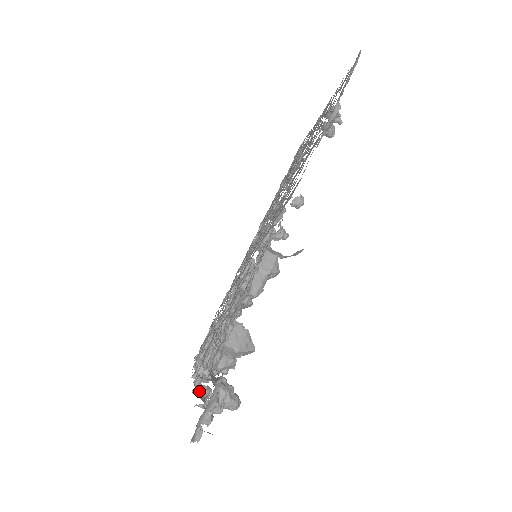
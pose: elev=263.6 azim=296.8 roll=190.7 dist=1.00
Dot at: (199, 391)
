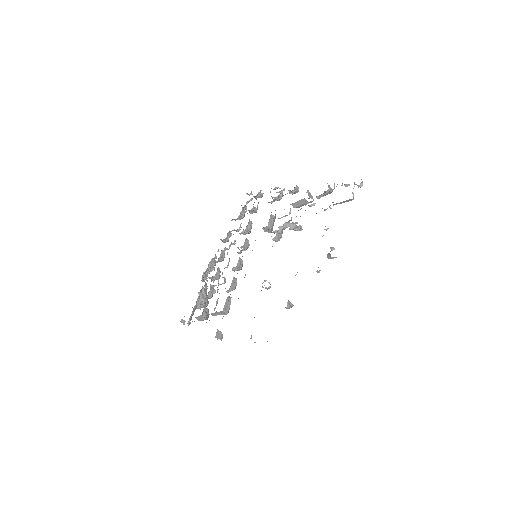
Dot at: occluded
